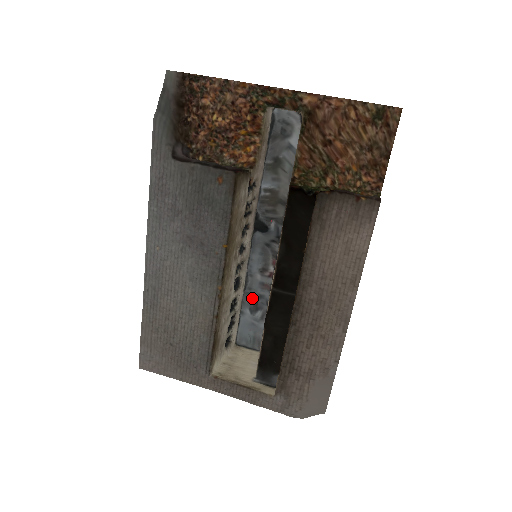
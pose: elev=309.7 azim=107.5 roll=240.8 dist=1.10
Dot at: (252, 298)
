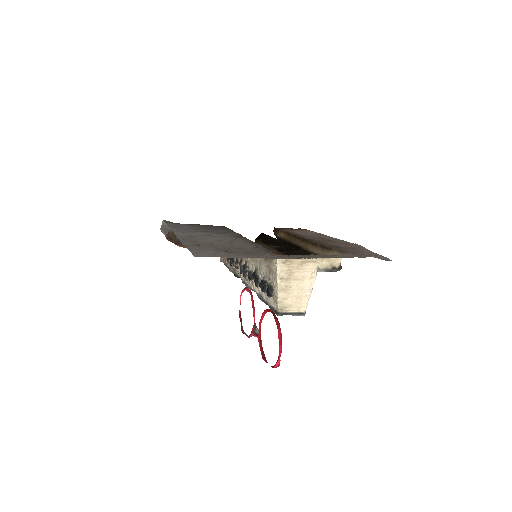
Dot at: occluded
